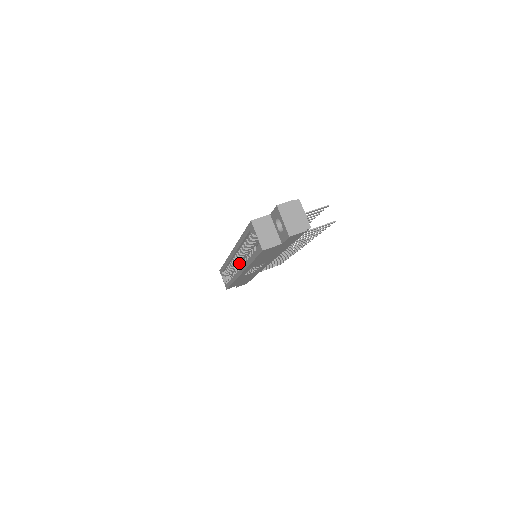
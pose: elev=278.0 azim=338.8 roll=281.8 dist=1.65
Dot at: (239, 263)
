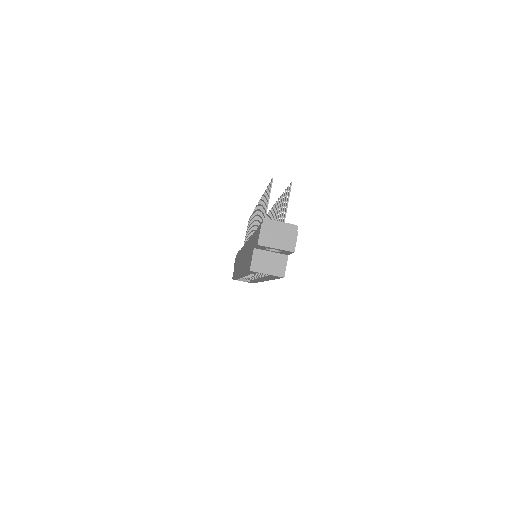
Dot at: occluded
